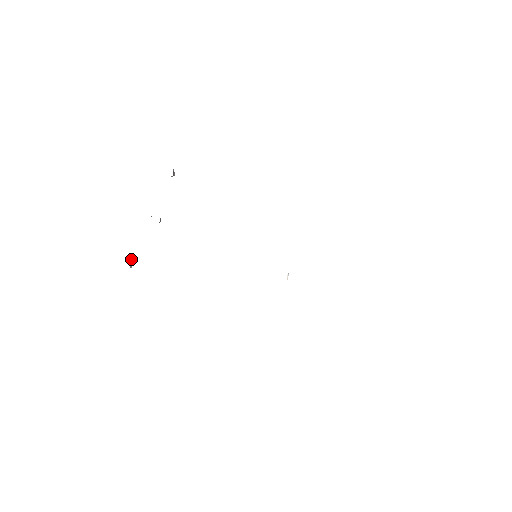
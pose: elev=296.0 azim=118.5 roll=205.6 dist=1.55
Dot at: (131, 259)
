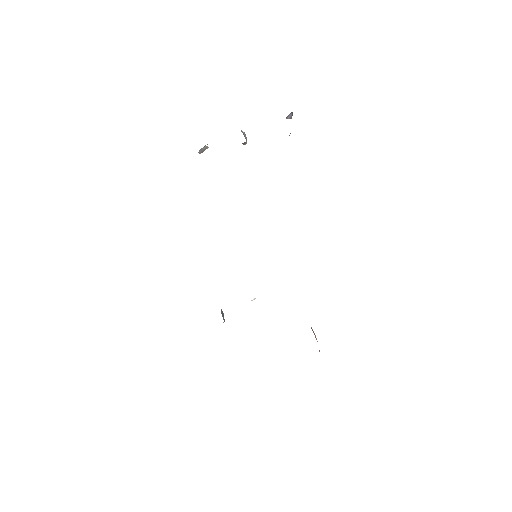
Dot at: (204, 148)
